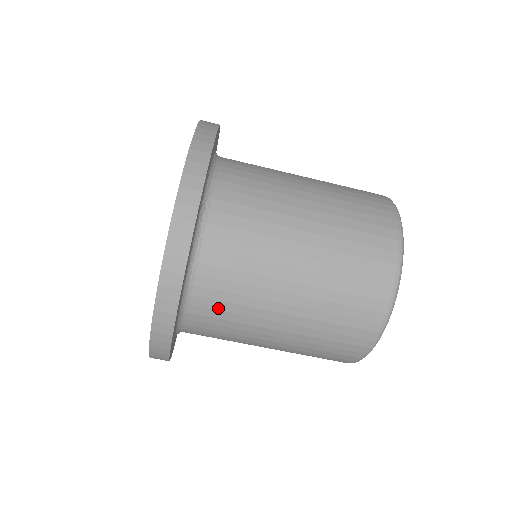
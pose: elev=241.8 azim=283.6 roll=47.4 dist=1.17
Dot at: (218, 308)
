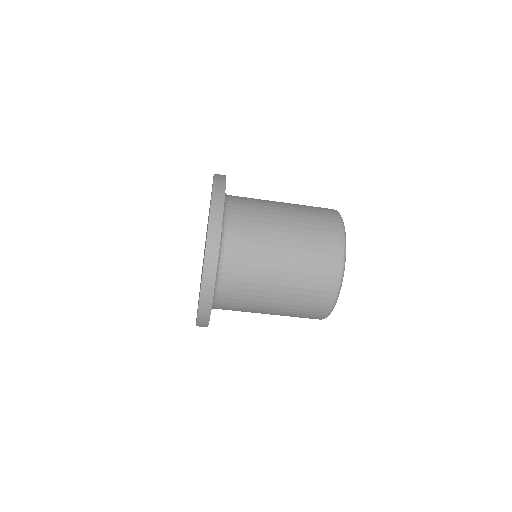
Dot at: (232, 309)
